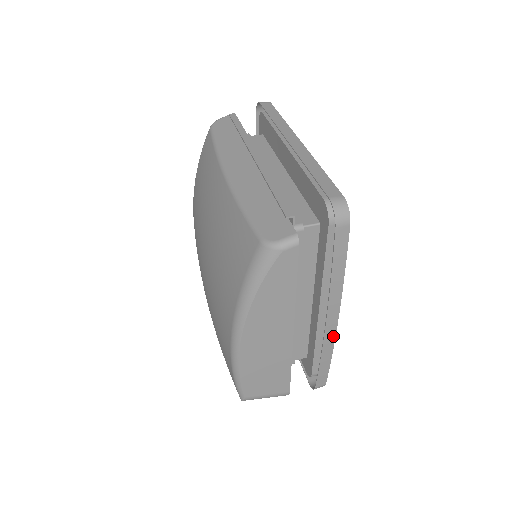
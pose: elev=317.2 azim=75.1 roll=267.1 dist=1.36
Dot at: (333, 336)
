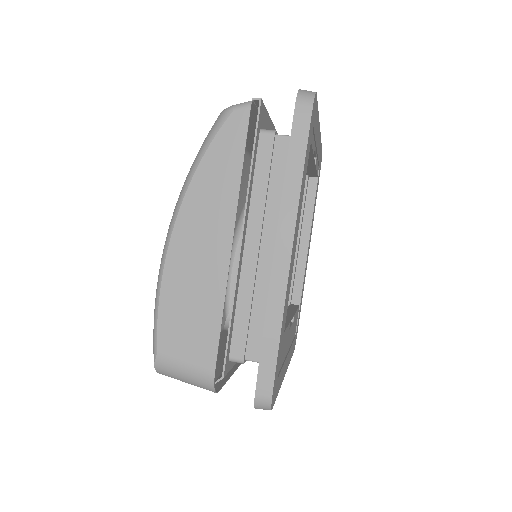
Dot at: (284, 281)
